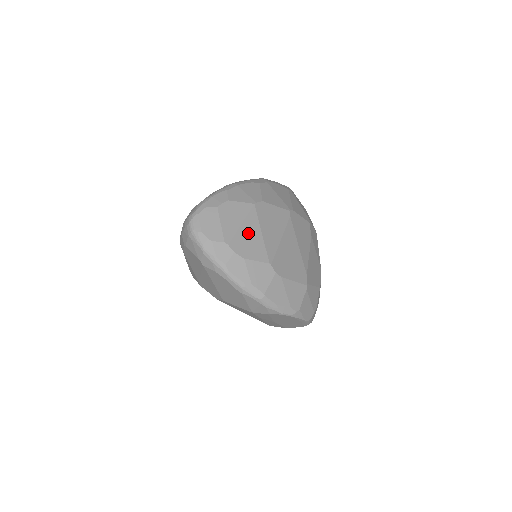
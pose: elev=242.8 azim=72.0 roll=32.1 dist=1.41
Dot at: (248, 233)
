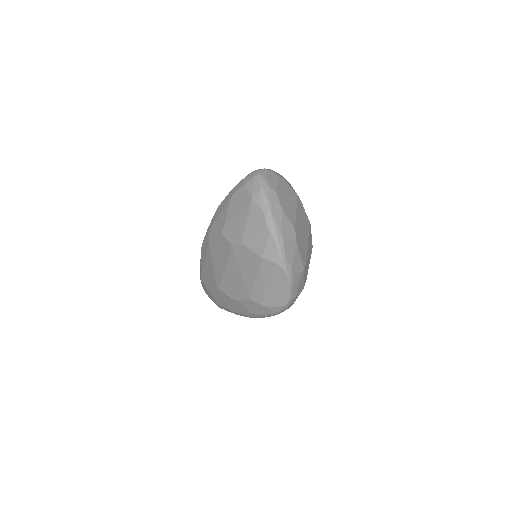
Dot at: (290, 203)
